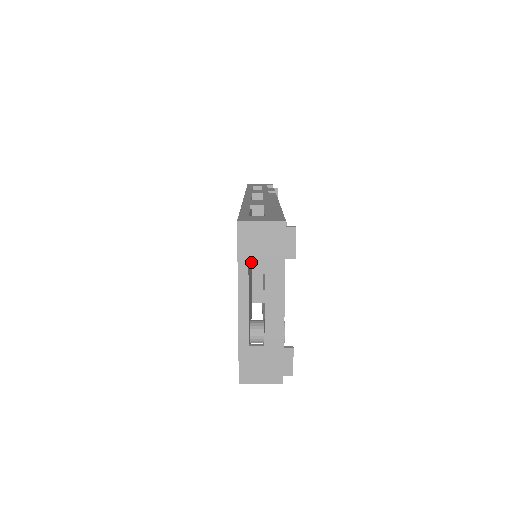
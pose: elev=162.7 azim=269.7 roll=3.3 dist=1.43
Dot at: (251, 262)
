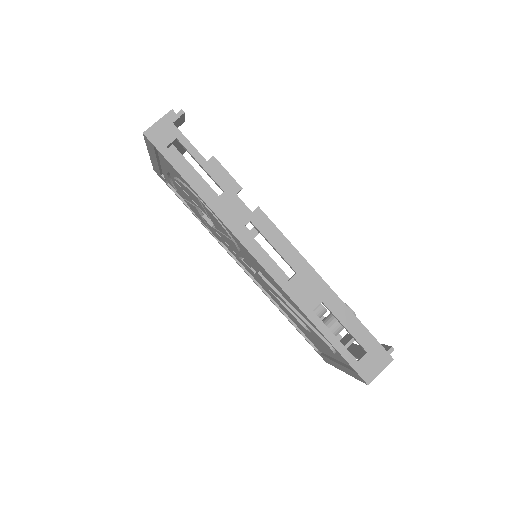
Dot at: occluded
